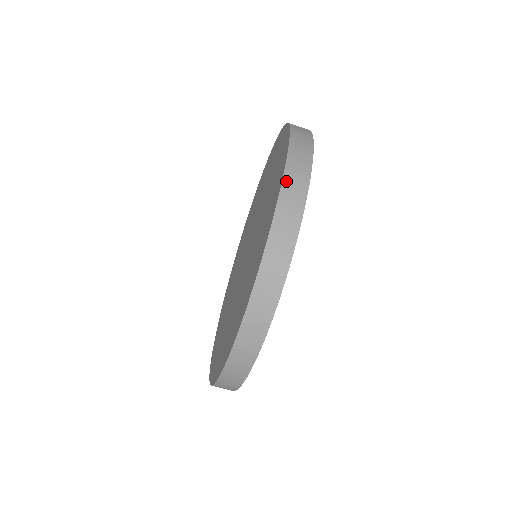
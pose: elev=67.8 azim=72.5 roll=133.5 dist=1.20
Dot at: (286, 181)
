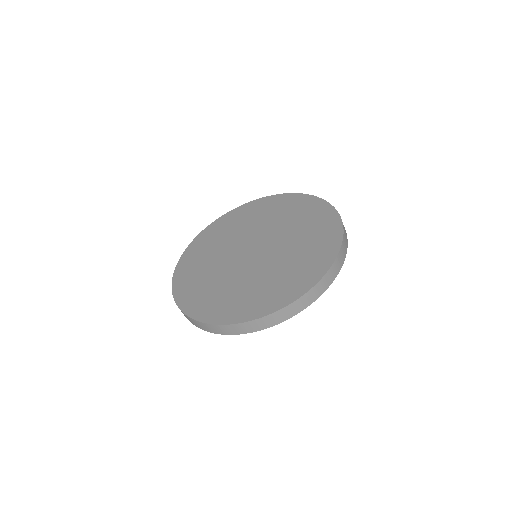
Dot at: (328, 274)
